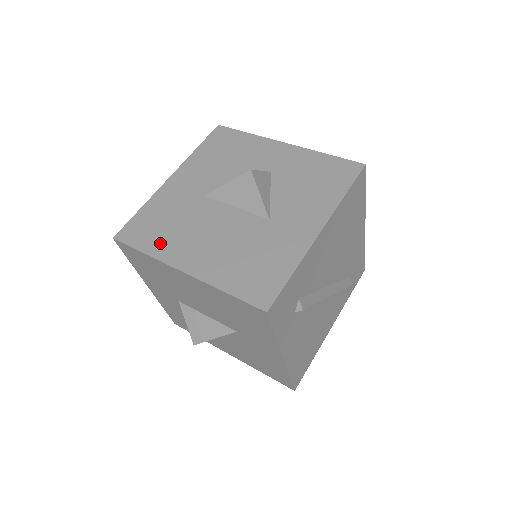
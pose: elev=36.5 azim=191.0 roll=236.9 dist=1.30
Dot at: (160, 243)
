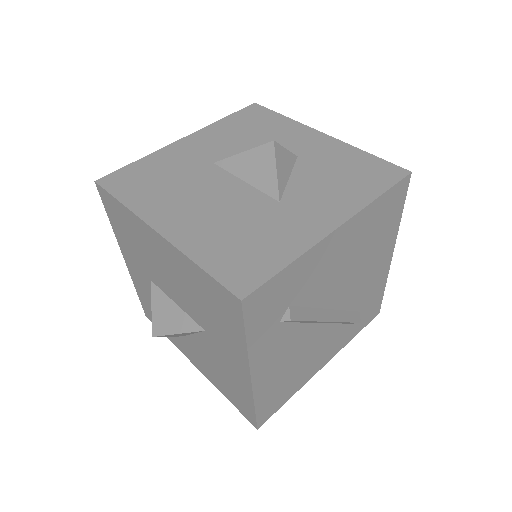
Dot at: (144, 197)
